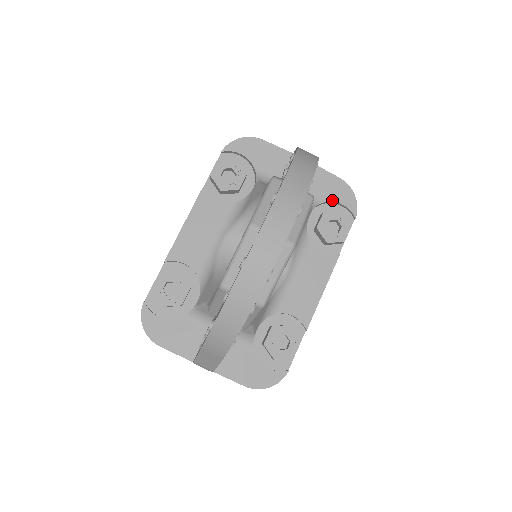
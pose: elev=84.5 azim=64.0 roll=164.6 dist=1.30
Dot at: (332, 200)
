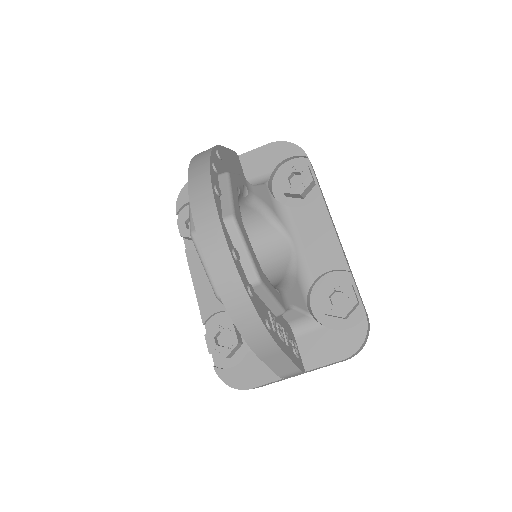
Dot at: (278, 163)
